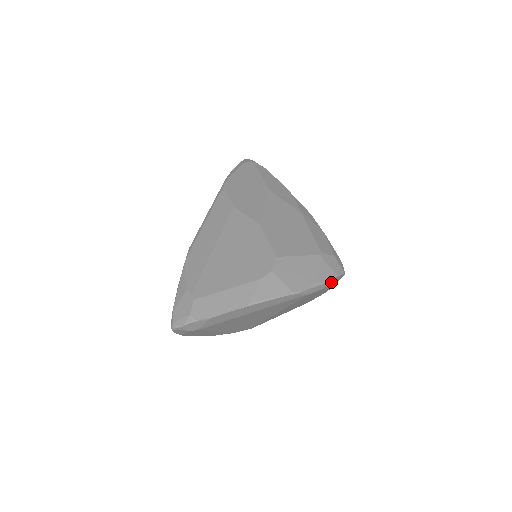
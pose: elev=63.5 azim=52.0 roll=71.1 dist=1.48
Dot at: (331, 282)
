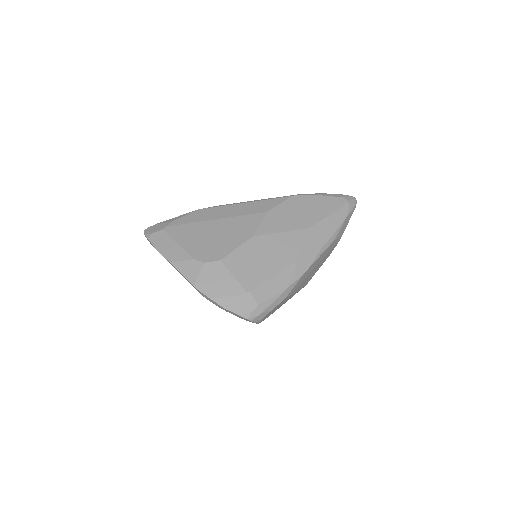
Dot at: (231, 312)
